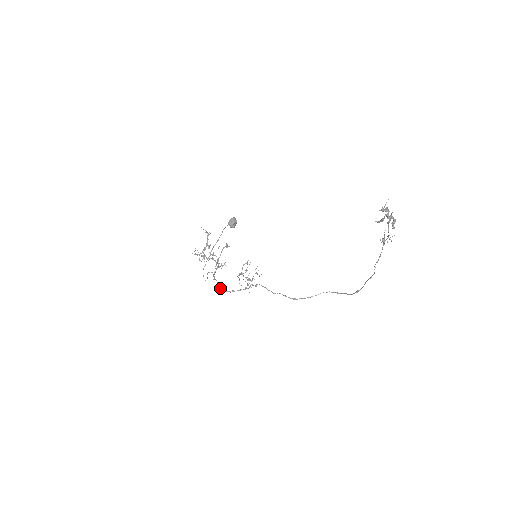
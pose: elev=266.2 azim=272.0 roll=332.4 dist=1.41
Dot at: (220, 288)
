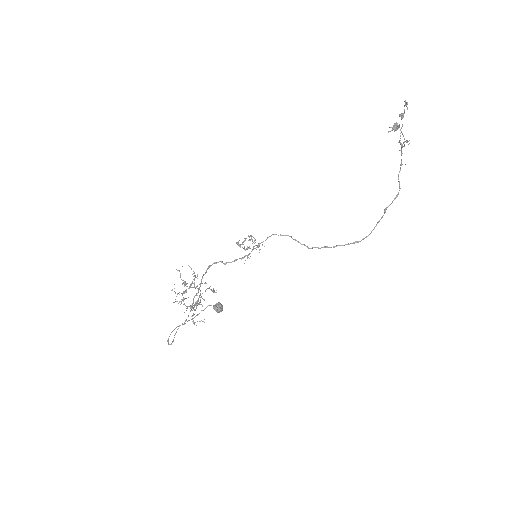
Dot at: occluded
